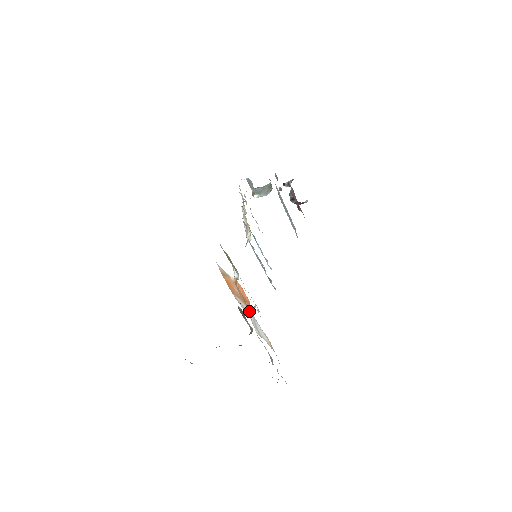
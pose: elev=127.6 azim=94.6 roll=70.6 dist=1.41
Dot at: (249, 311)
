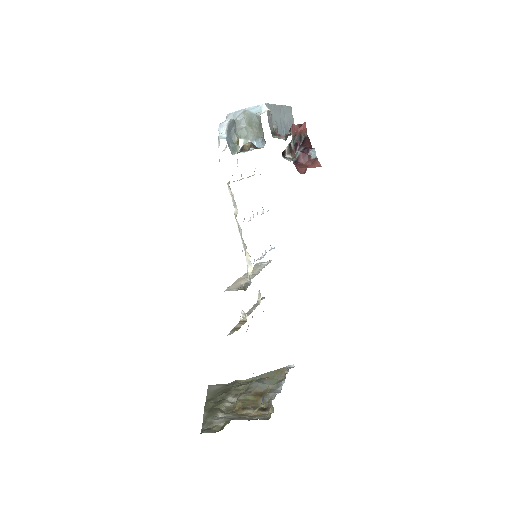
Dot at: occluded
